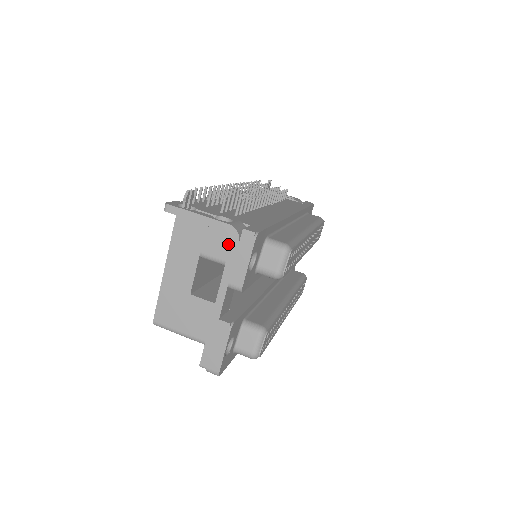
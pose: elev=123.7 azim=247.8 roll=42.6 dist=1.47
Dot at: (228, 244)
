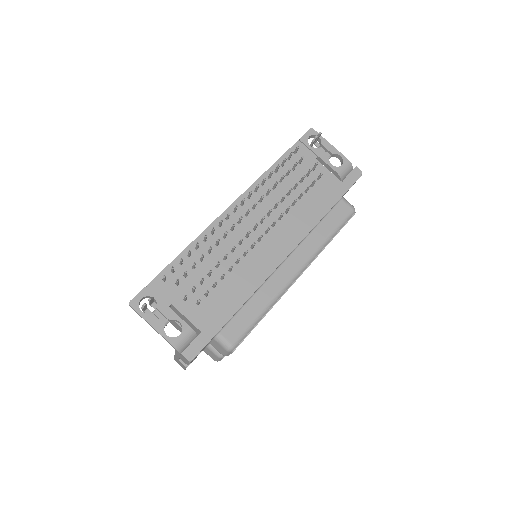
Dot at: occluded
